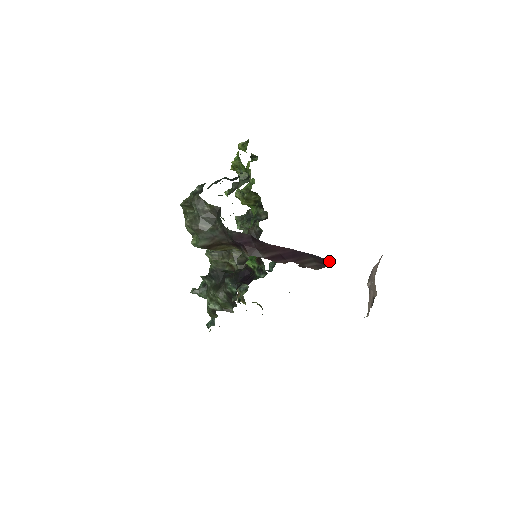
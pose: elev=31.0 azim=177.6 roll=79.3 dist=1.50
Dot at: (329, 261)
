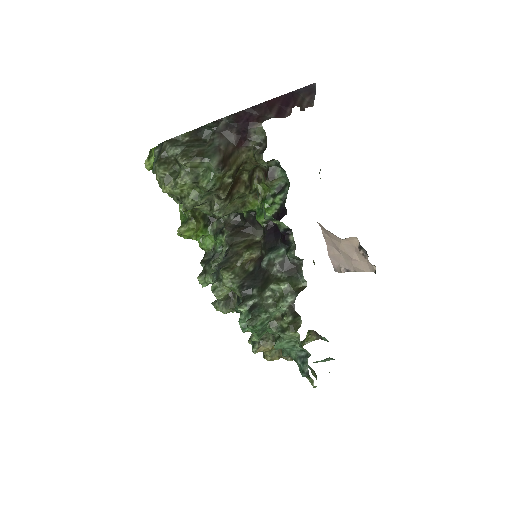
Dot at: (311, 85)
